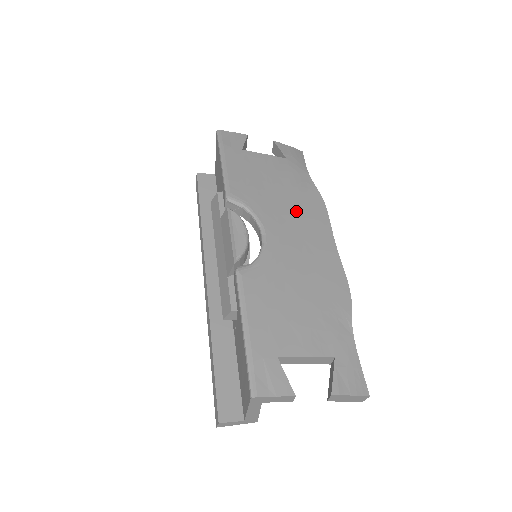
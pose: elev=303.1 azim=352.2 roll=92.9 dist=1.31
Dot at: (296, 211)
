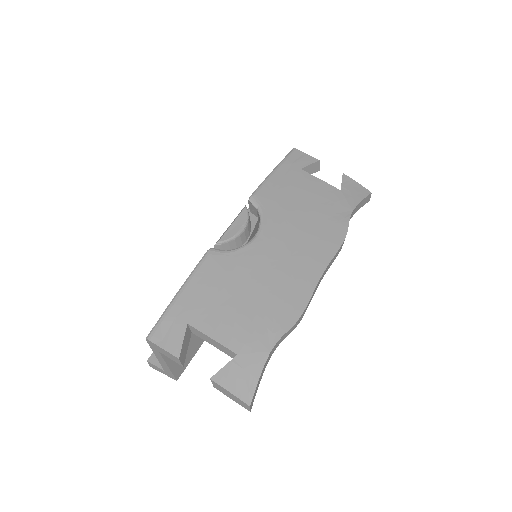
Dot at: (306, 232)
